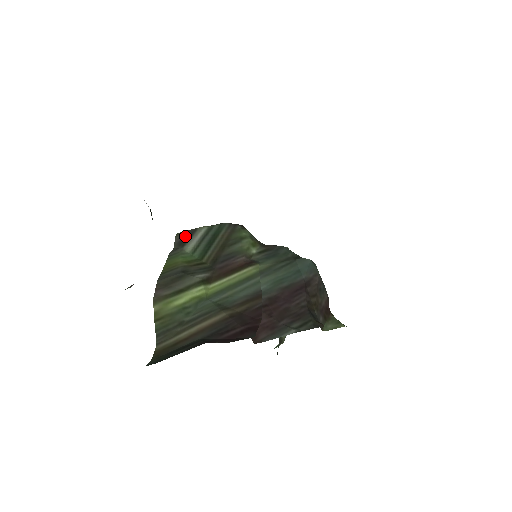
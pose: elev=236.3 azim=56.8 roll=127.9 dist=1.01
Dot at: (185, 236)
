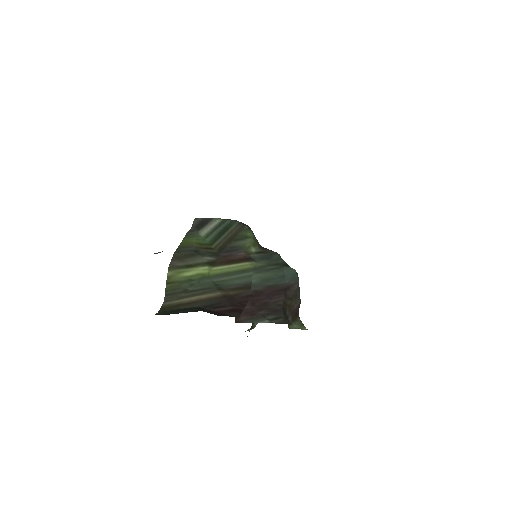
Dot at: (202, 222)
